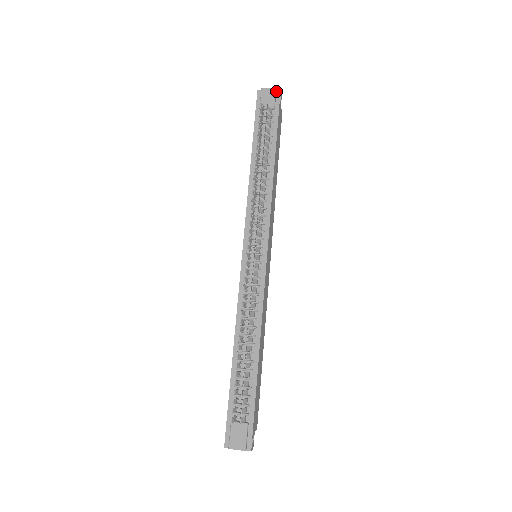
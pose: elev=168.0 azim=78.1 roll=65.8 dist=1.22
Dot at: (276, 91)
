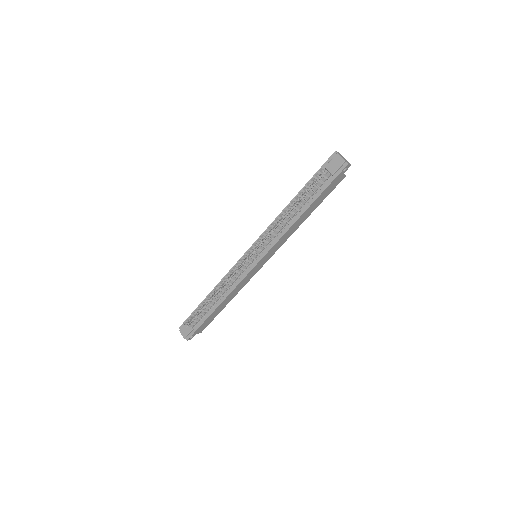
Dot at: (345, 163)
